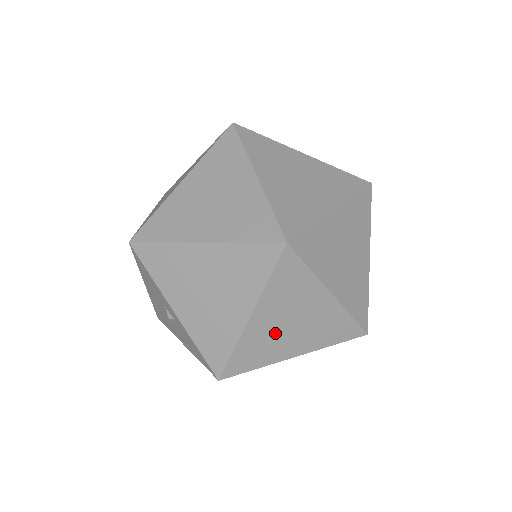
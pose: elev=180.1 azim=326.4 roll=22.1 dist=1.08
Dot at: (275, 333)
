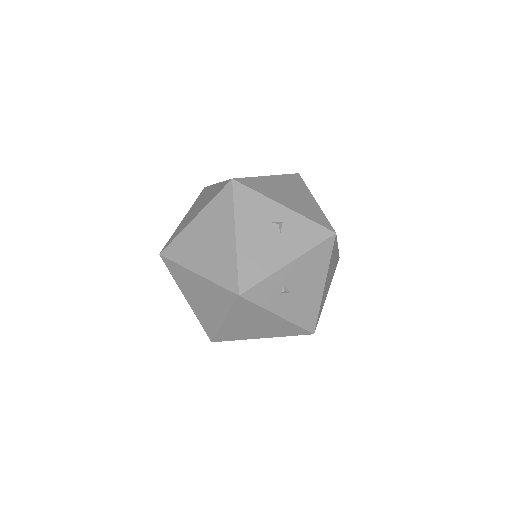
Dot at: occluded
